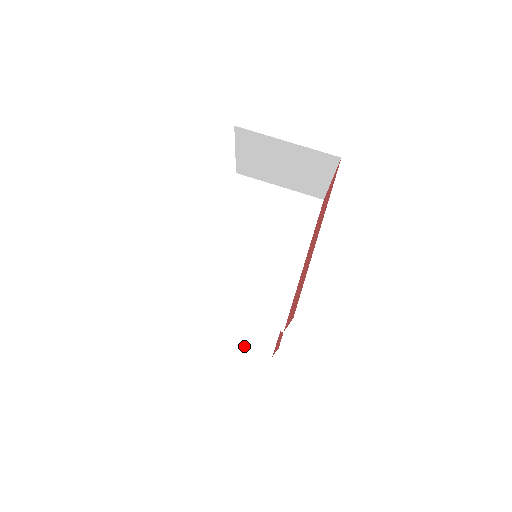
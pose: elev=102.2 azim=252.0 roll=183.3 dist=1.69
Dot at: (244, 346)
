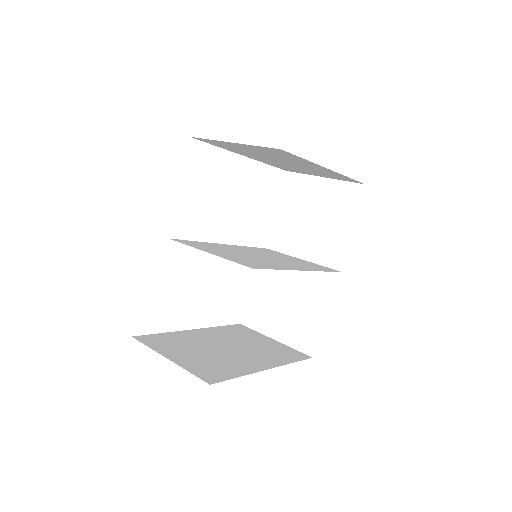
Dot at: (180, 365)
